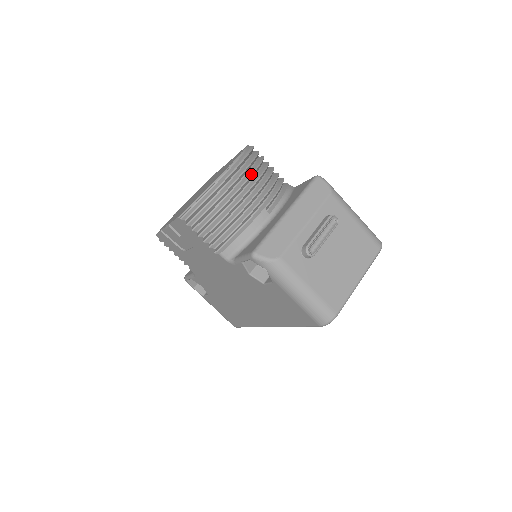
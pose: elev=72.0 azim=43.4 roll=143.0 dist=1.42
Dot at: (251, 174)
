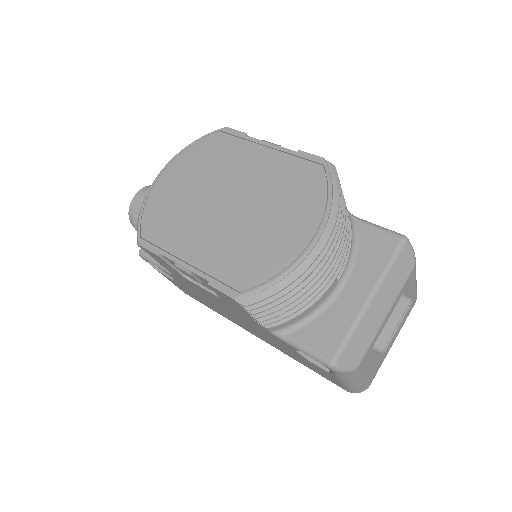
Dot at: occluded
